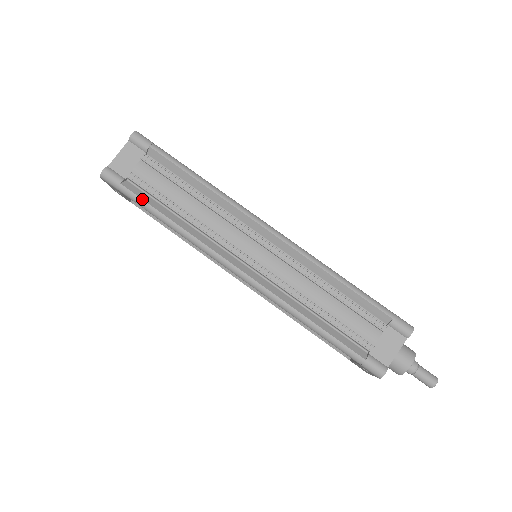
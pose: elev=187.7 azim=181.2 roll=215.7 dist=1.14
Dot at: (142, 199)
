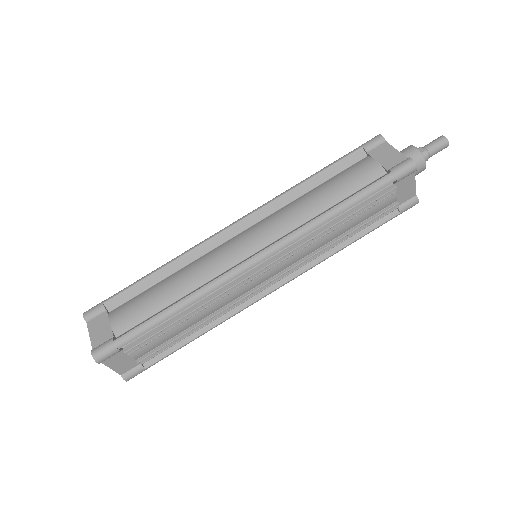
Dot at: (169, 354)
